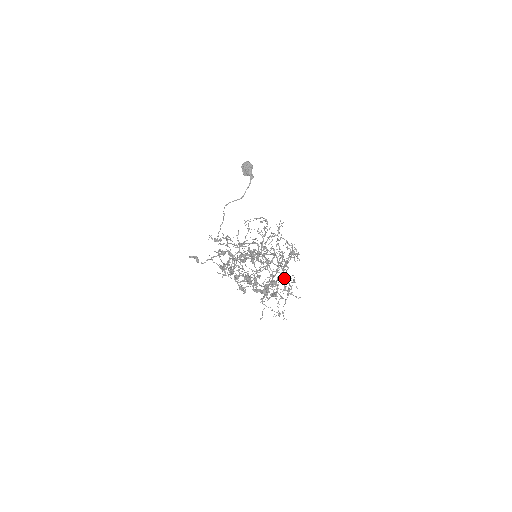
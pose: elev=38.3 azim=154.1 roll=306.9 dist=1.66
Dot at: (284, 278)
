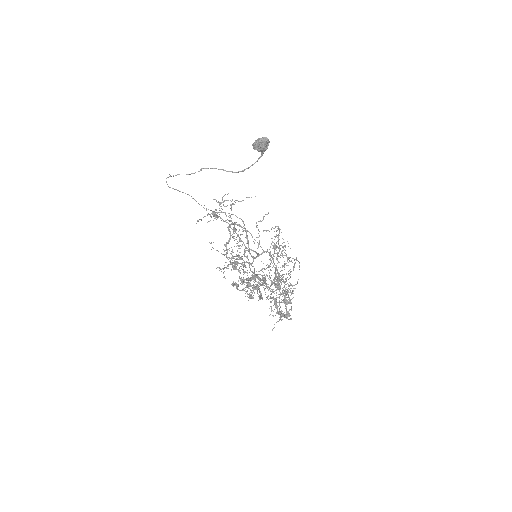
Dot at: occluded
